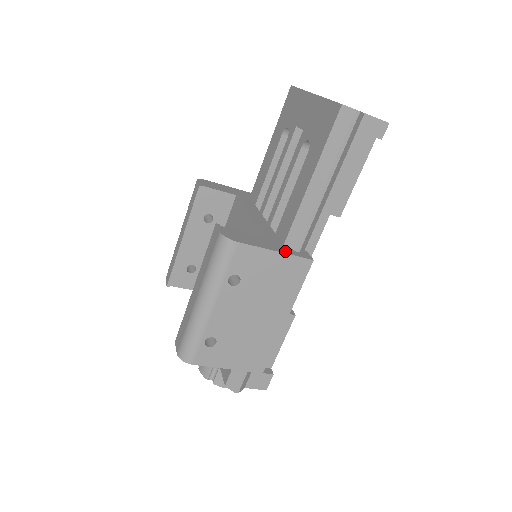
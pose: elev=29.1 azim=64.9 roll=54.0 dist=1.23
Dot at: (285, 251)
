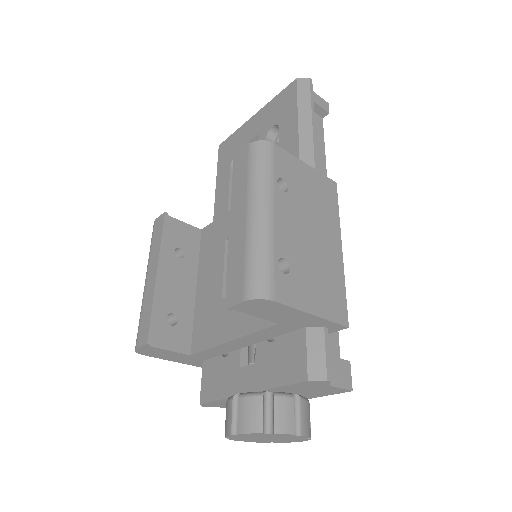
Dot at: occluded
